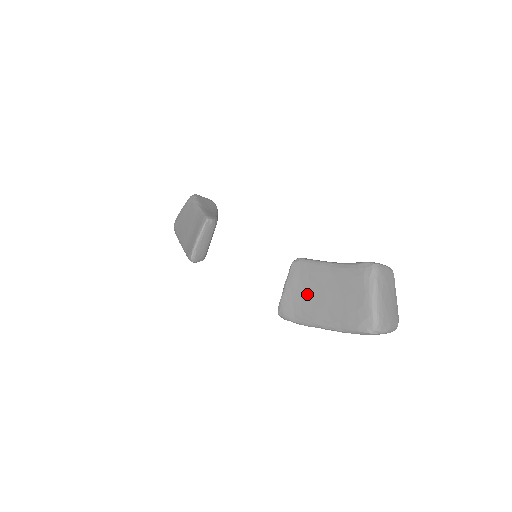
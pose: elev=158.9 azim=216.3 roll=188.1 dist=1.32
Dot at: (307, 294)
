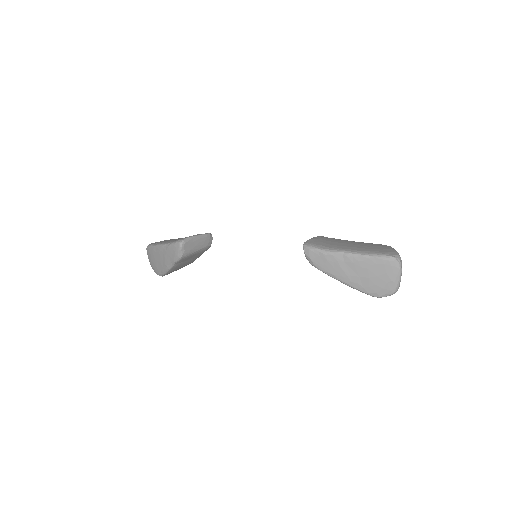
Dot at: (335, 242)
